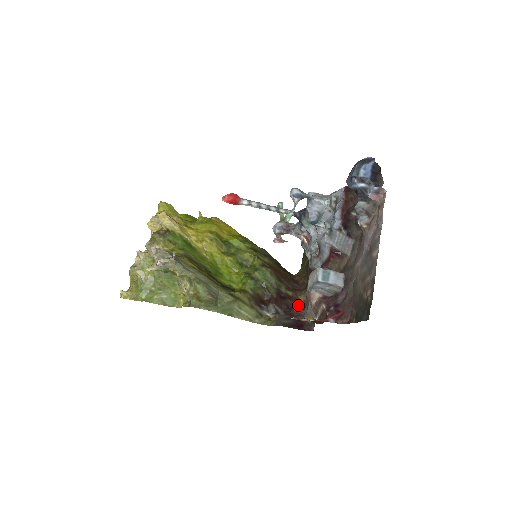
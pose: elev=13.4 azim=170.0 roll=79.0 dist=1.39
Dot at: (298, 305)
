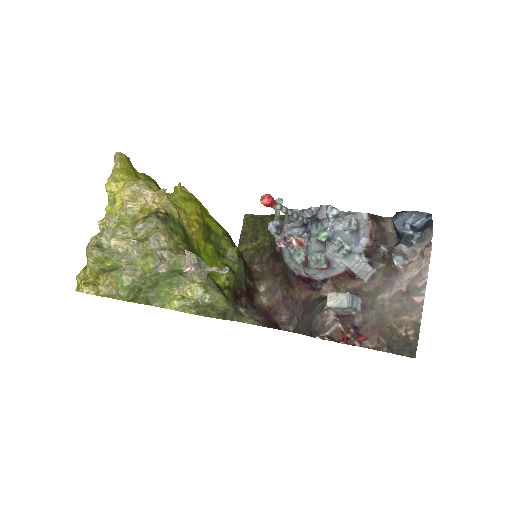
Dot at: (257, 296)
